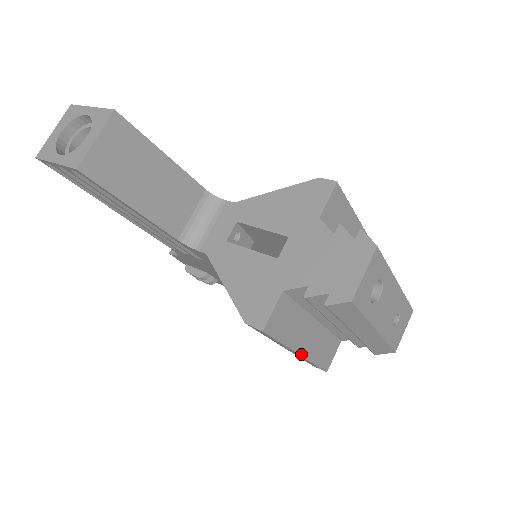
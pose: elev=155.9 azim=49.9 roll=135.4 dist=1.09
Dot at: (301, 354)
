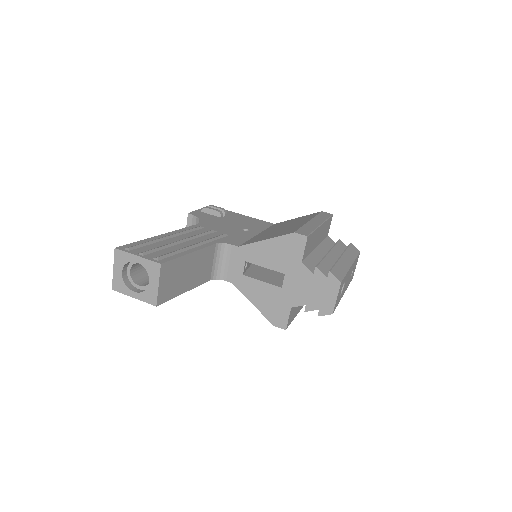
Dot at: occluded
